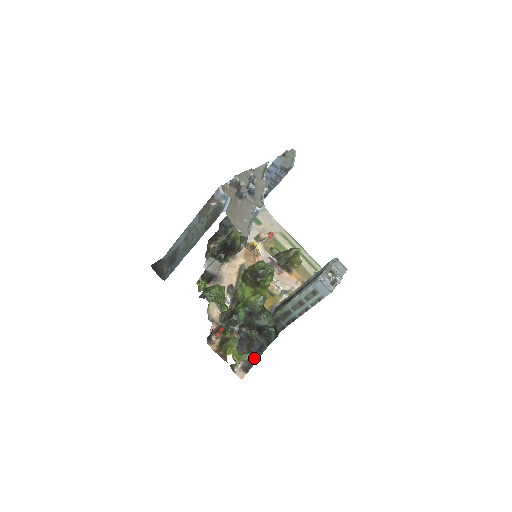
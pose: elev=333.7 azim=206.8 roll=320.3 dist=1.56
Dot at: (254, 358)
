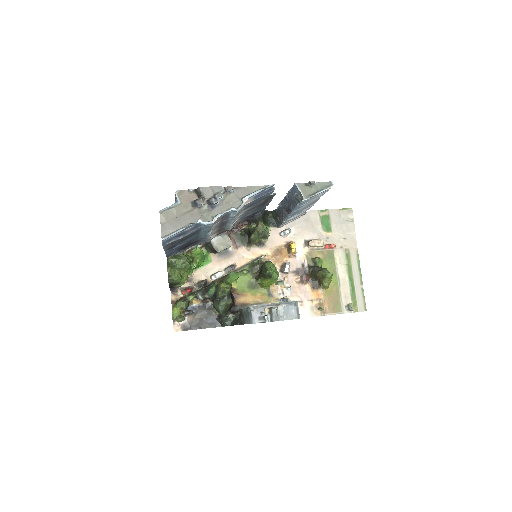
Dot at: (199, 326)
